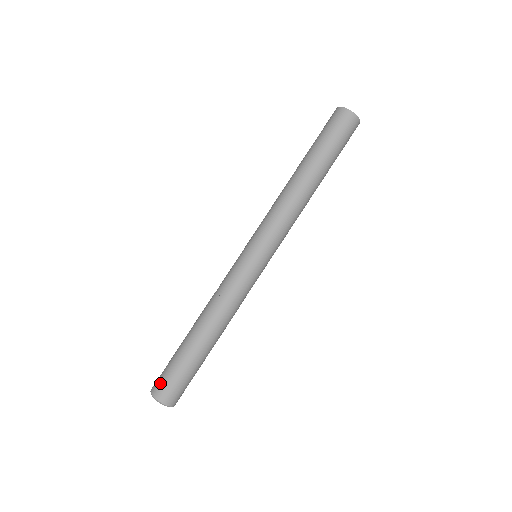
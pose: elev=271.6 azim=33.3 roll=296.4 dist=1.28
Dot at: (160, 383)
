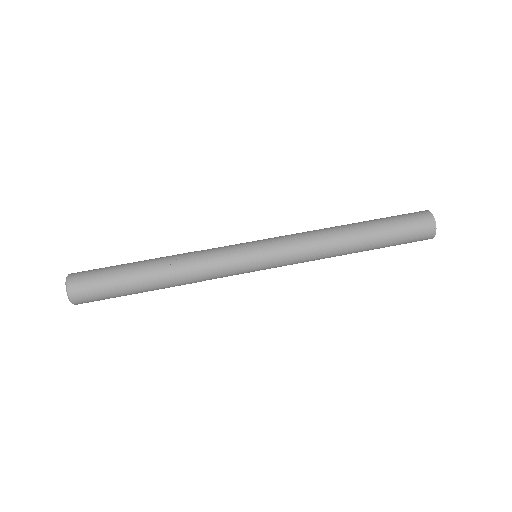
Dot at: (83, 284)
